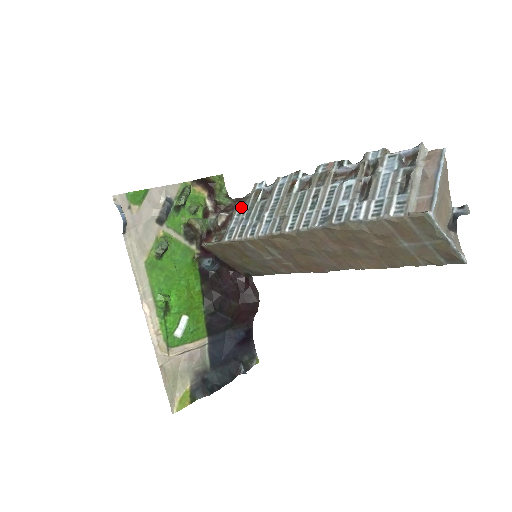
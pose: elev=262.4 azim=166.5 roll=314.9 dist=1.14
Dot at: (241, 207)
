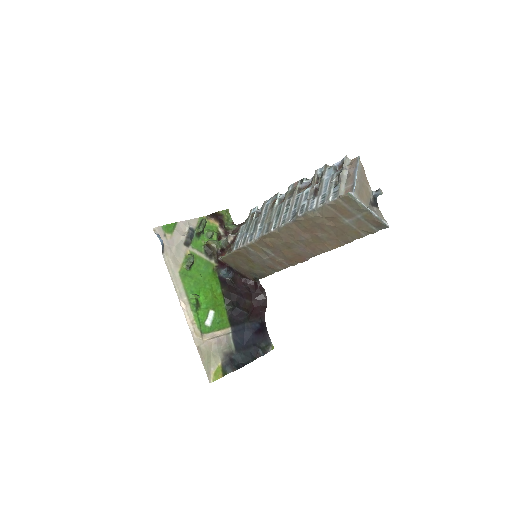
Dot at: (243, 227)
